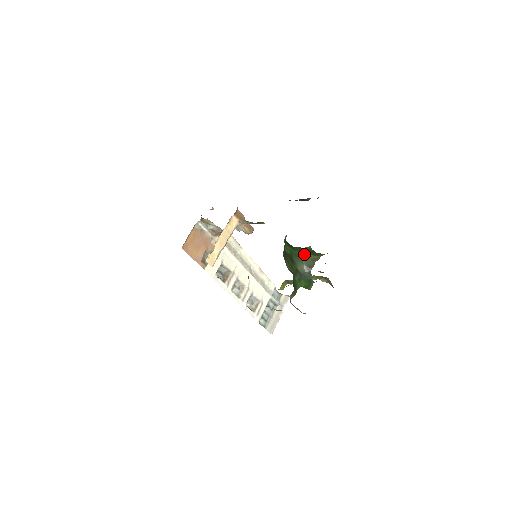
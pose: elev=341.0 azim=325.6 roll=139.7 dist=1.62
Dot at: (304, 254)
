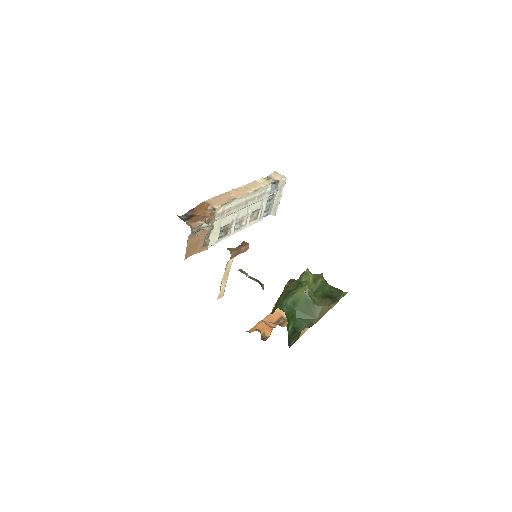
Dot at: (304, 319)
